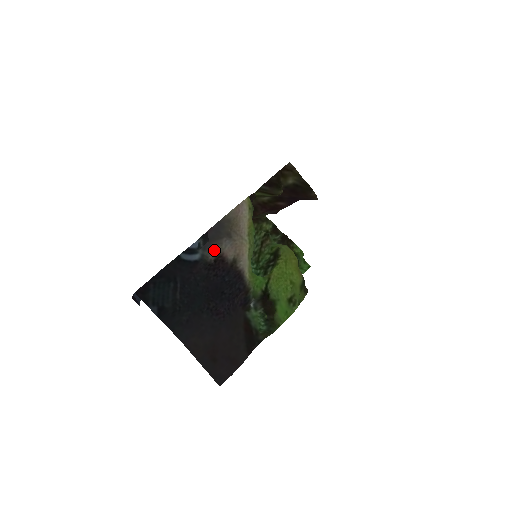
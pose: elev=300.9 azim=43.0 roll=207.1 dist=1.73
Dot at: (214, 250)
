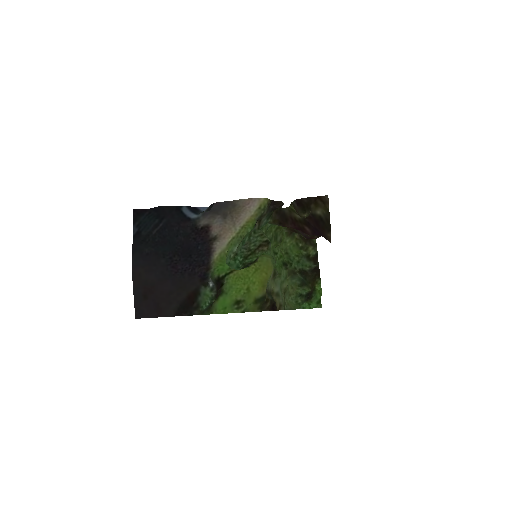
Dot at: (207, 219)
